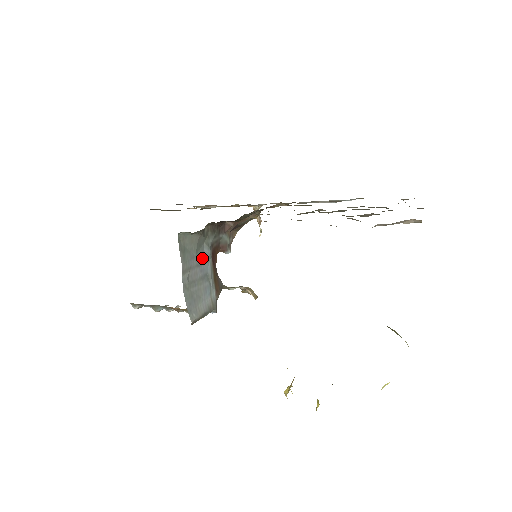
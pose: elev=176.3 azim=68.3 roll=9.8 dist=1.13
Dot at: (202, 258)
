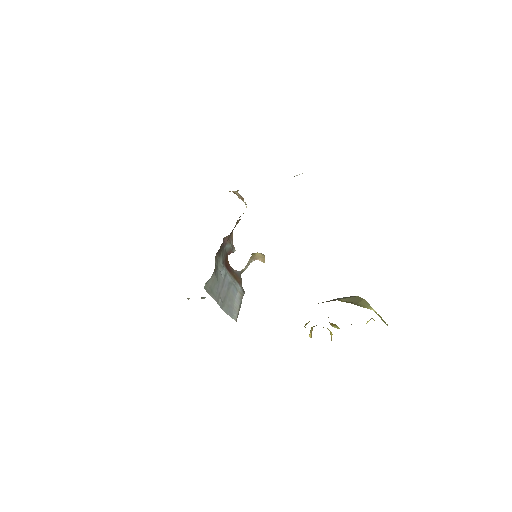
Dot at: (222, 278)
